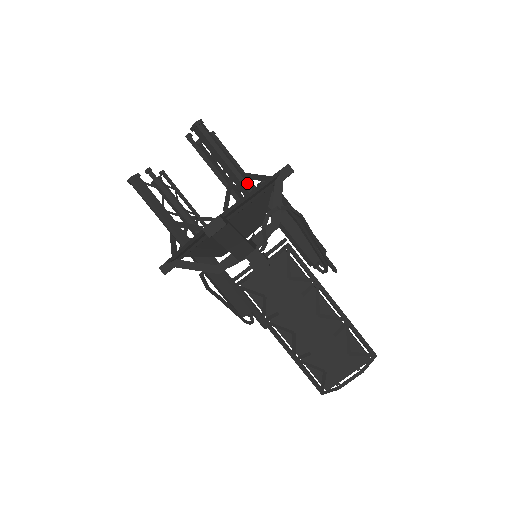
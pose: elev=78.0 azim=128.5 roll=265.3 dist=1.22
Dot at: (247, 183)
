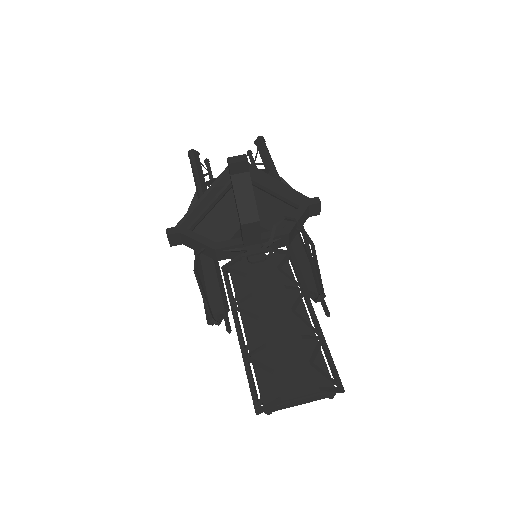
Dot at: (278, 176)
